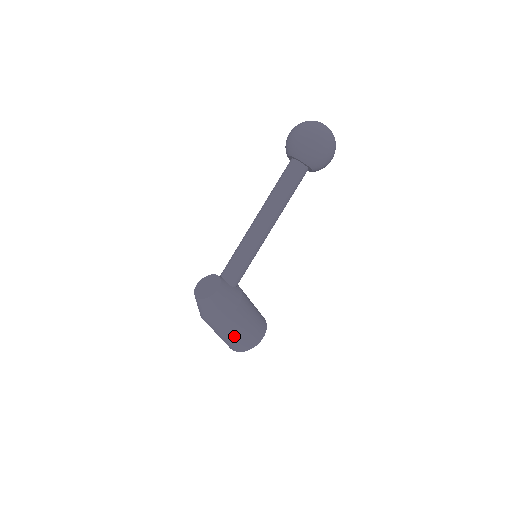
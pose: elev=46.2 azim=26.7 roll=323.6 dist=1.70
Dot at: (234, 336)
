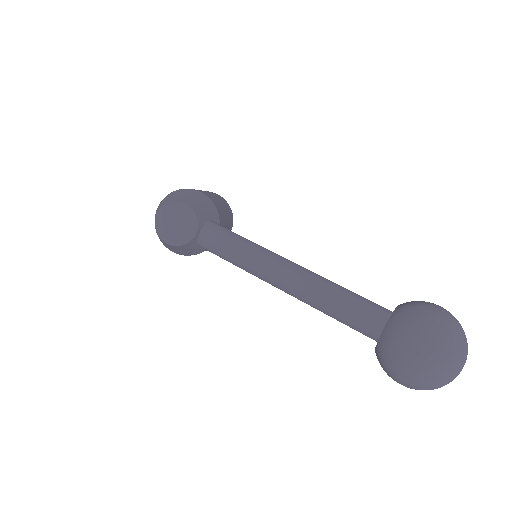
Dot at: occluded
